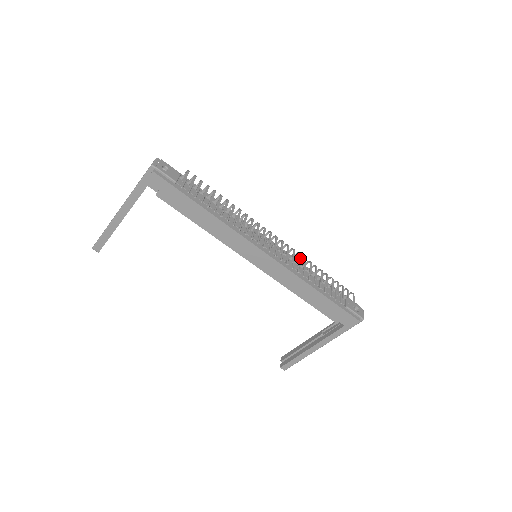
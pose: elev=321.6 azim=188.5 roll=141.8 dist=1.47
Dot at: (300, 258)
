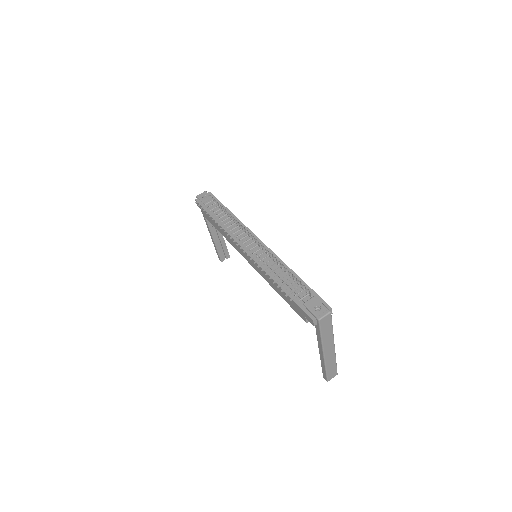
Dot at: (272, 255)
